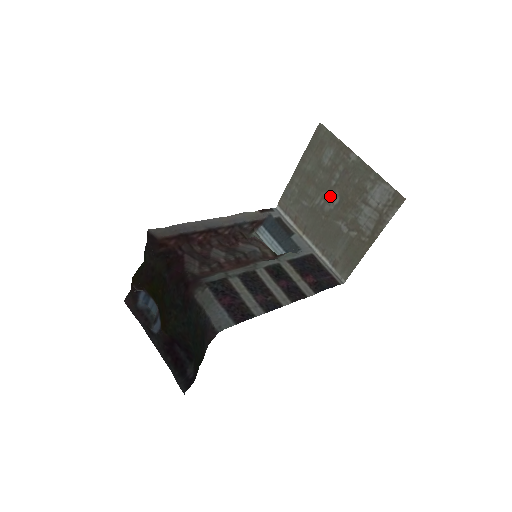
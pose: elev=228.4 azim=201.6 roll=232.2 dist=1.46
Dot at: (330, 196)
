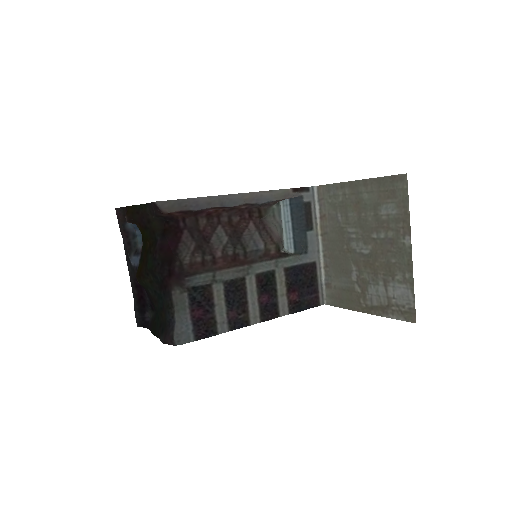
Dot at: (363, 241)
